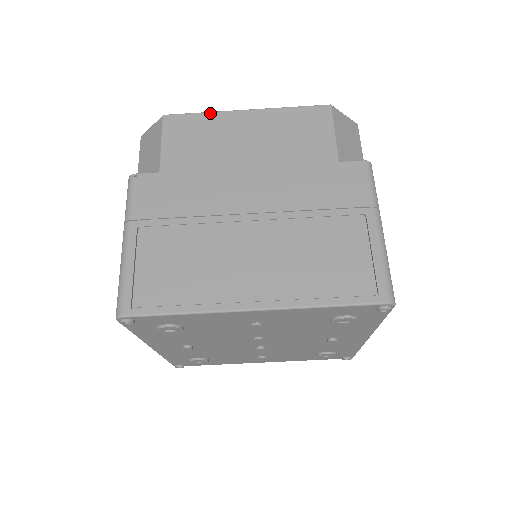
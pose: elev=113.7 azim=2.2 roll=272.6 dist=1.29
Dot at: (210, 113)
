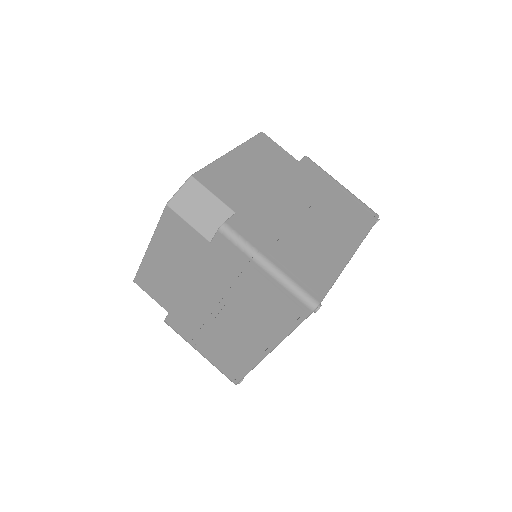
Dot at: (142, 264)
